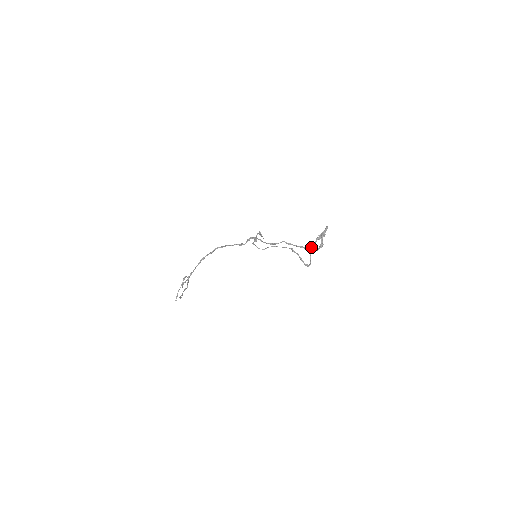
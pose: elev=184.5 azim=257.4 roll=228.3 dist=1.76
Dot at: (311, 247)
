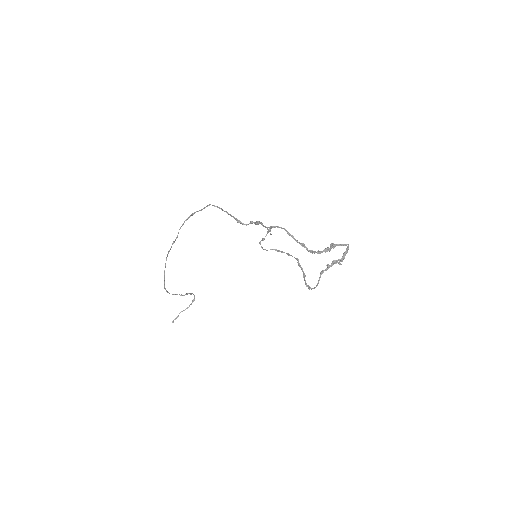
Dot at: occluded
